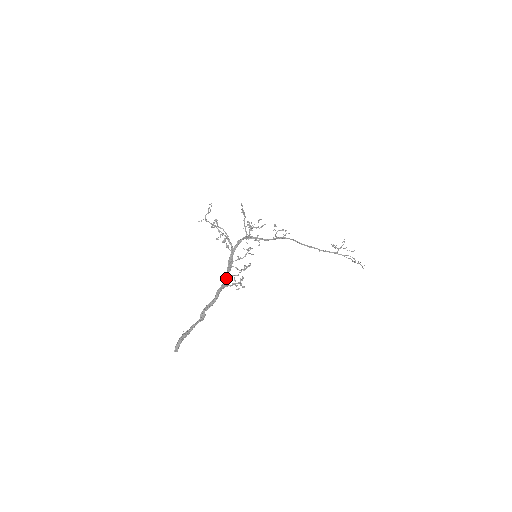
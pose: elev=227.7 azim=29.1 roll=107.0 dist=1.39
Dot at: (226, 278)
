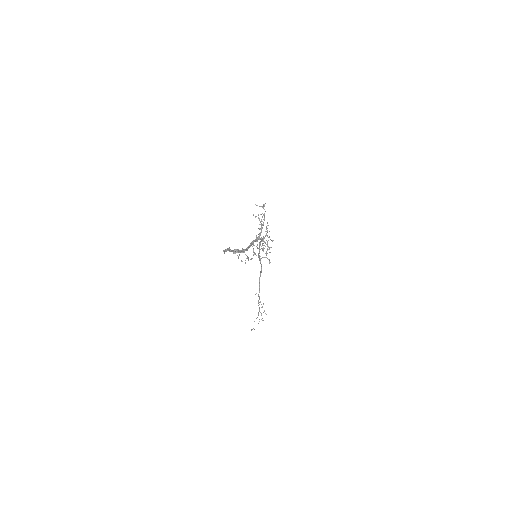
Dot at: (248, 248)
